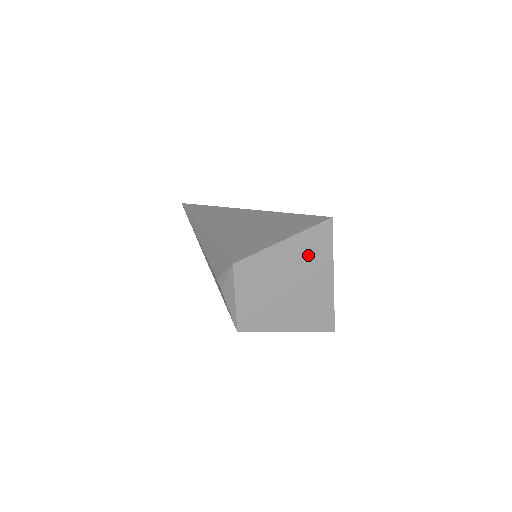
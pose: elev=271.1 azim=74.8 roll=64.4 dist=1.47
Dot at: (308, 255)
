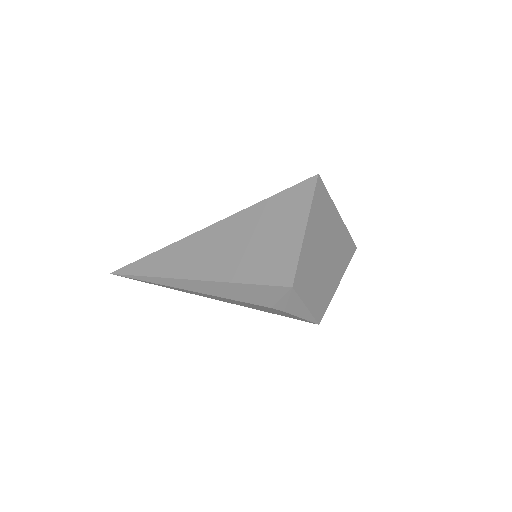
Dot at: (321, 220)
